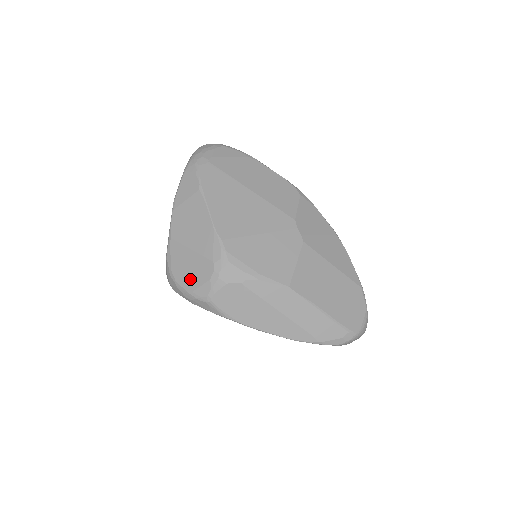
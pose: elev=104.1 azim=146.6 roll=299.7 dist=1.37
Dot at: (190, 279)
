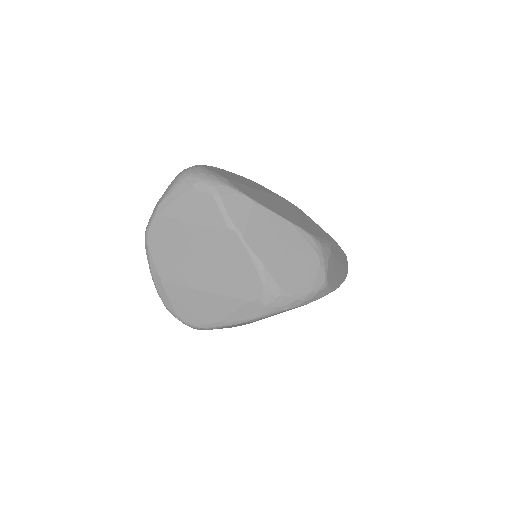
Dot at: (304, 281)
